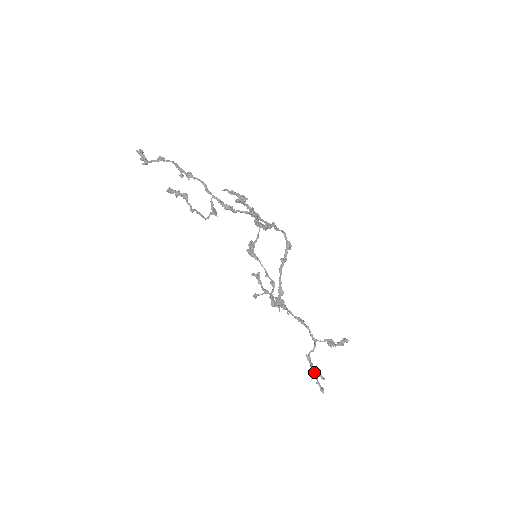
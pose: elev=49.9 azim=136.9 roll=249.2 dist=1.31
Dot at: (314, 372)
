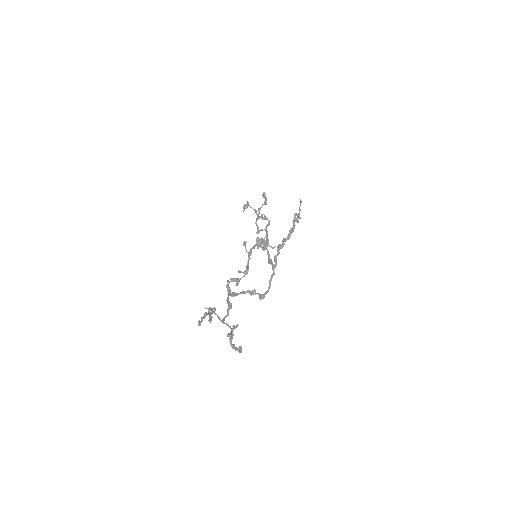
Dot at: (209, 313)
